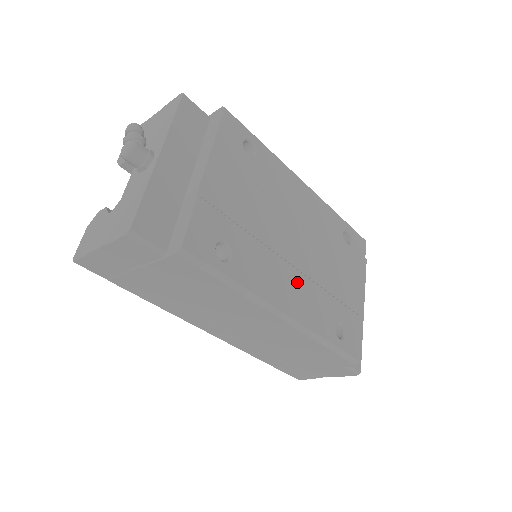
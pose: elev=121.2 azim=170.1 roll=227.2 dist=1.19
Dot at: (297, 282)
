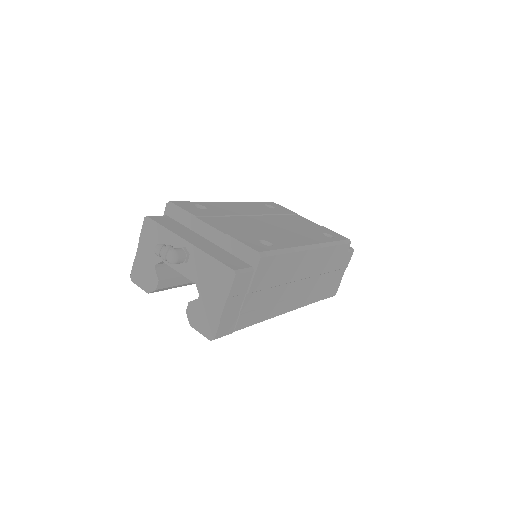
Dot at: (293, 233)
